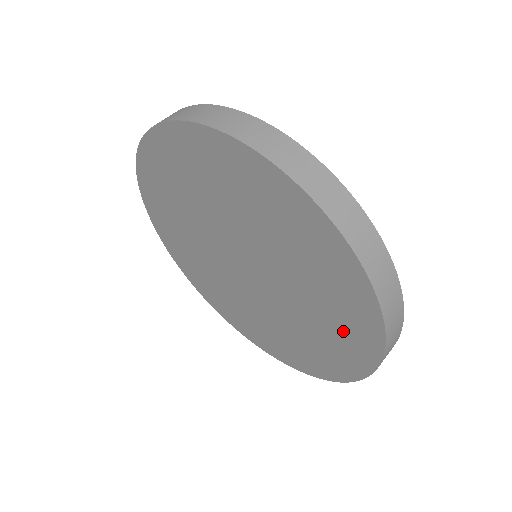
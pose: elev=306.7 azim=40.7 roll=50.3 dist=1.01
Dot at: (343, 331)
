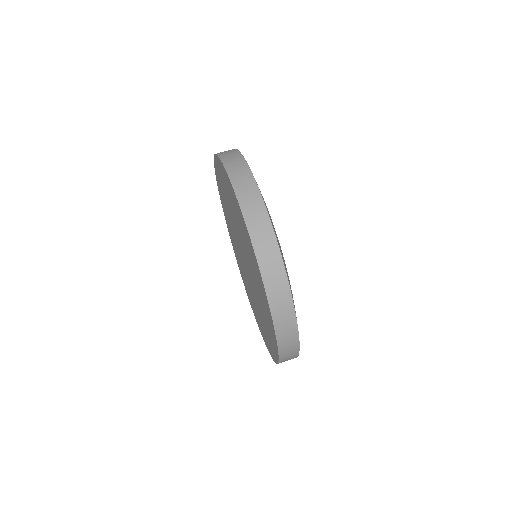
Dot at: (267, 317)
